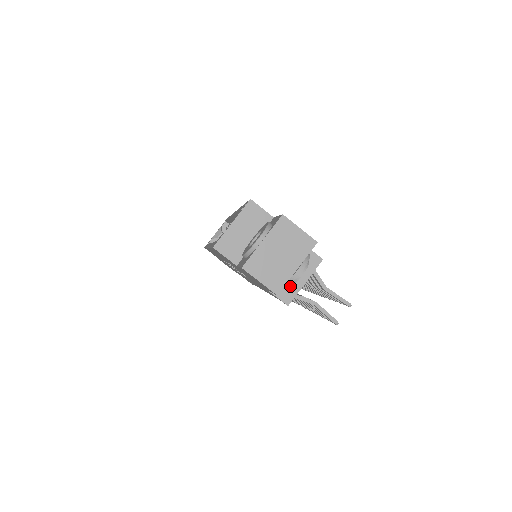
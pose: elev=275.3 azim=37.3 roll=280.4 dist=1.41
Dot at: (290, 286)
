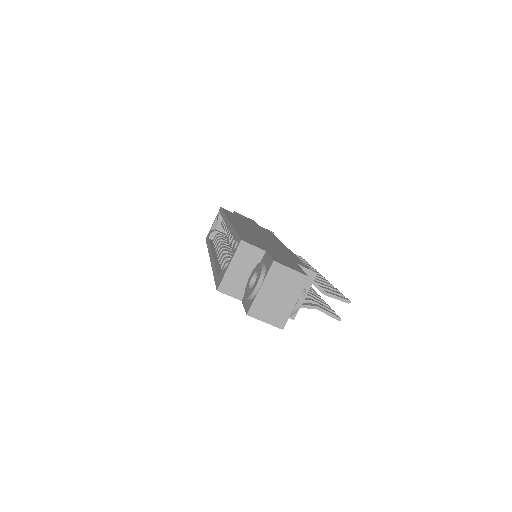
Dot at: occluded
